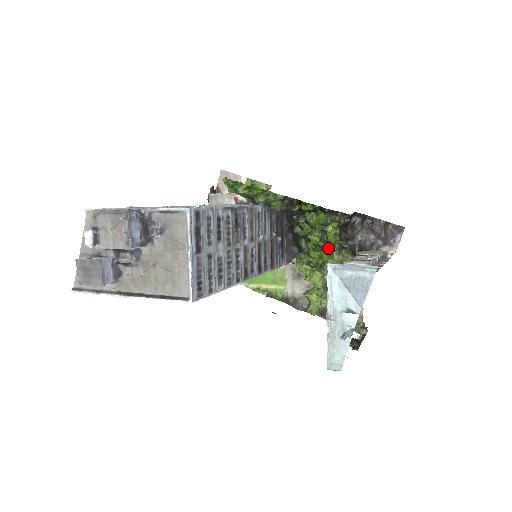
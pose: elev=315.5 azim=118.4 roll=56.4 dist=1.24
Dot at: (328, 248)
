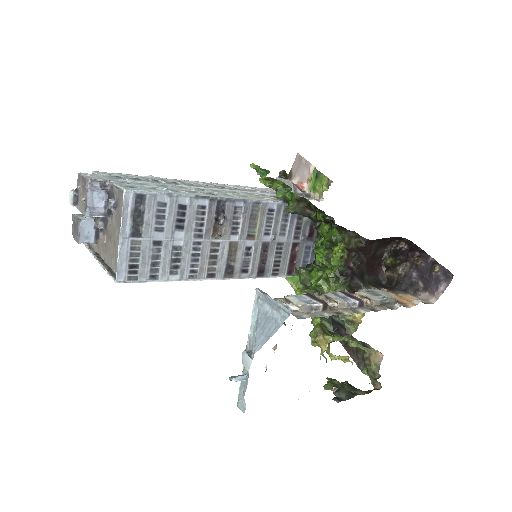
Dot at: (325, 271)
